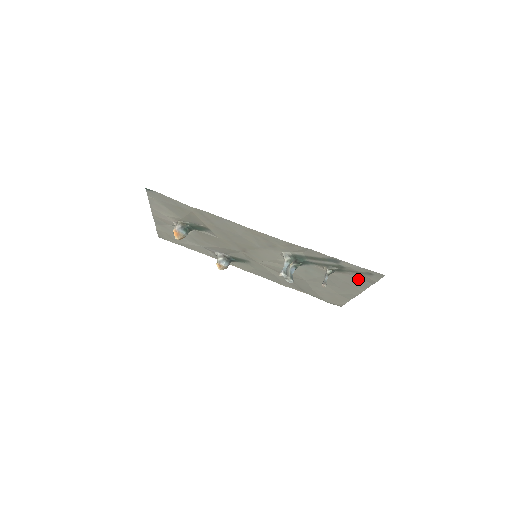
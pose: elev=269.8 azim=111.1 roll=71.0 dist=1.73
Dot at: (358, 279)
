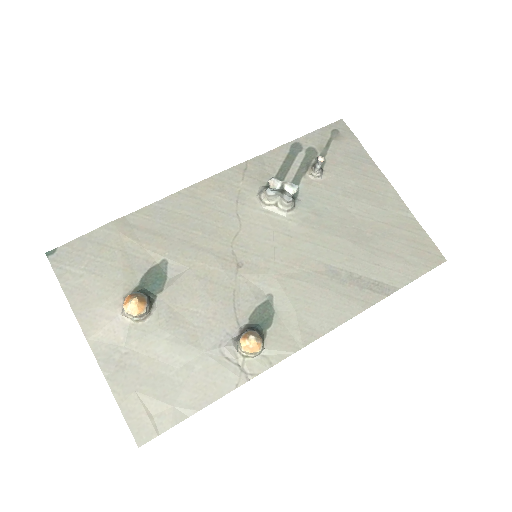
Dot at: (349, 158)
